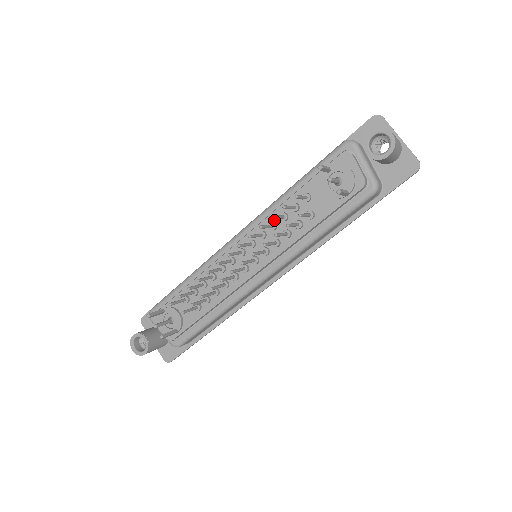
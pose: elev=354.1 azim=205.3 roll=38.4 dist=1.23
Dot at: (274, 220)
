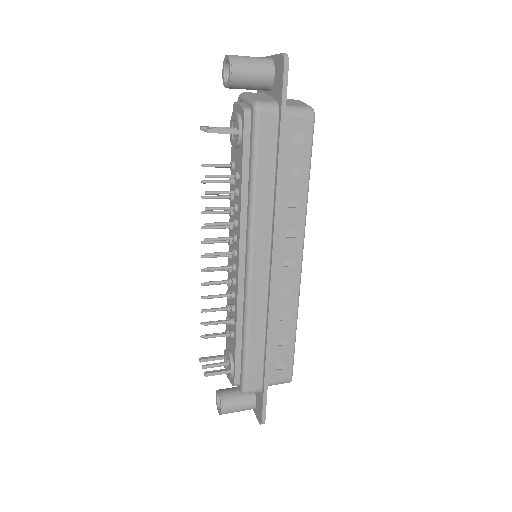
Dot at: occluded
